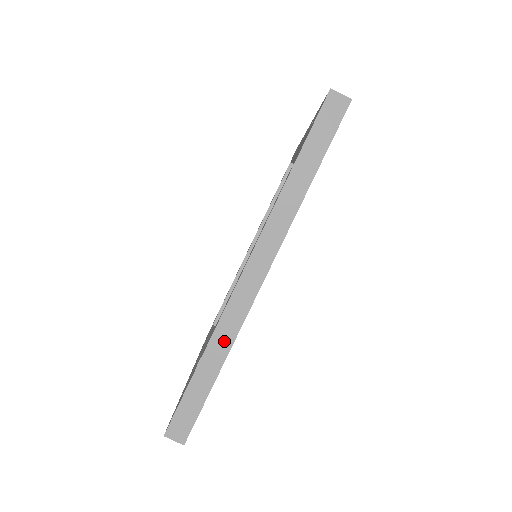
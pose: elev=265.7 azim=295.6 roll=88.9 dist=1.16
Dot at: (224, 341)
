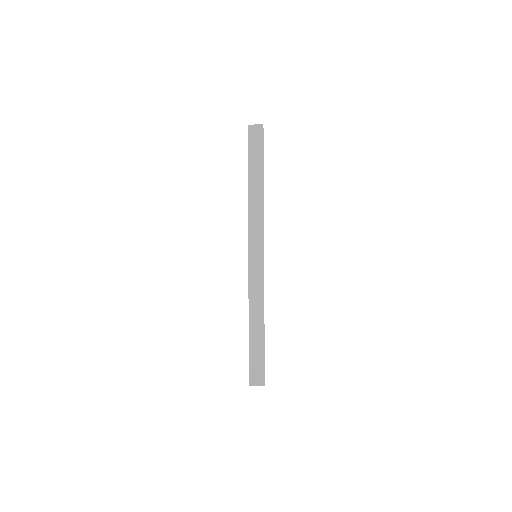
Dot at: (258, 306)
